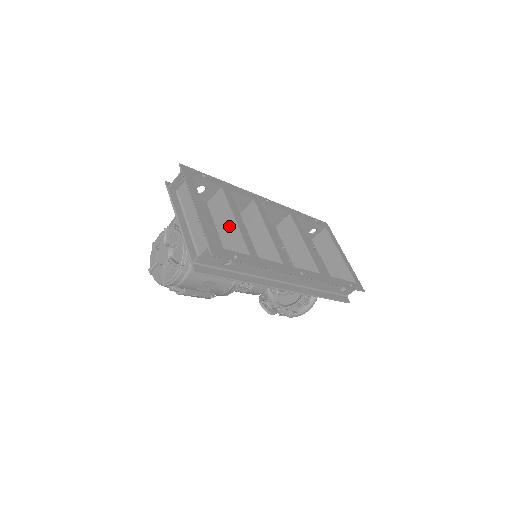
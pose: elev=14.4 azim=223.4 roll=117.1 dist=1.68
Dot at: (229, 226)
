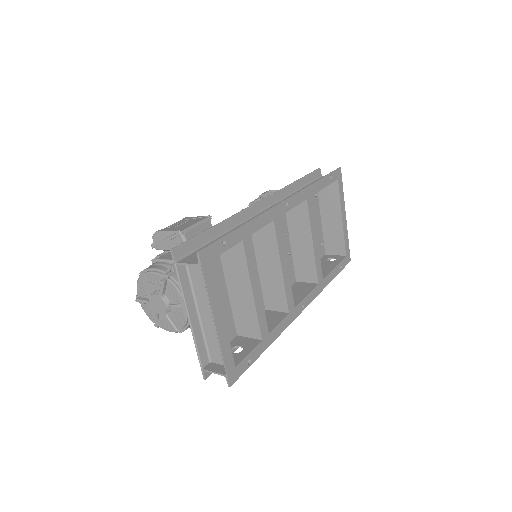
Dot at: (243, 292)
